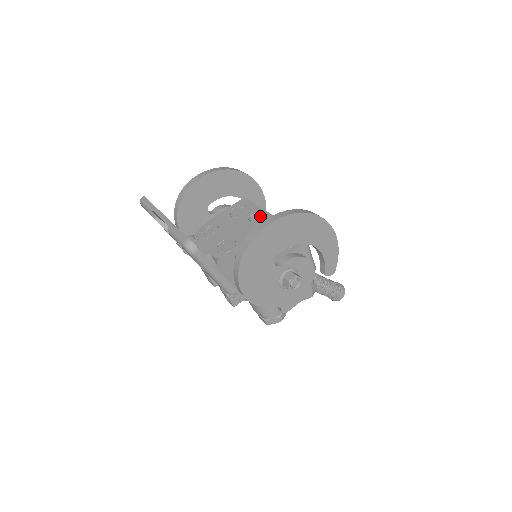
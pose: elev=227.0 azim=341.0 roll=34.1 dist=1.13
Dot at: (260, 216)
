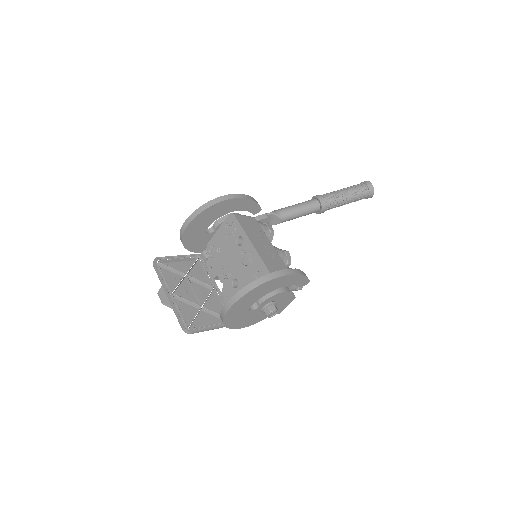
Dot at: (243, 241)
